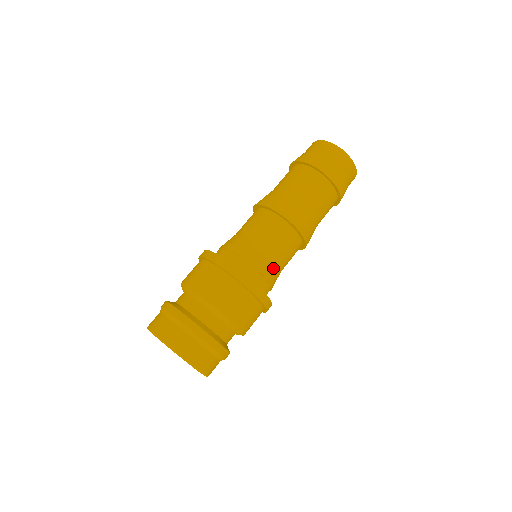
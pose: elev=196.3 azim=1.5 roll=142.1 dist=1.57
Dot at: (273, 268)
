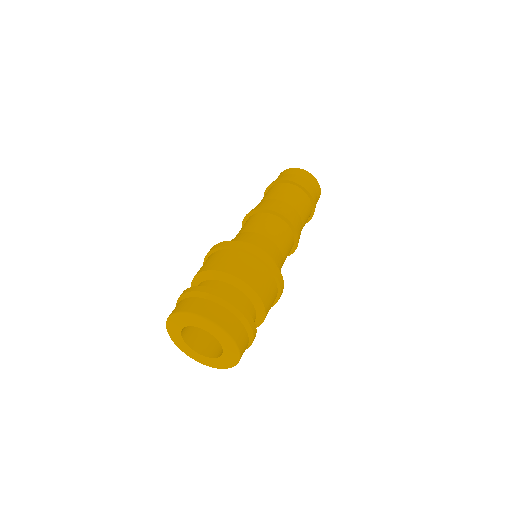
Dot at: occluded
